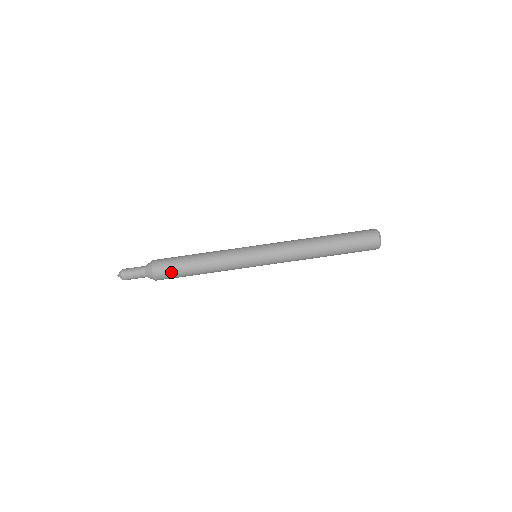
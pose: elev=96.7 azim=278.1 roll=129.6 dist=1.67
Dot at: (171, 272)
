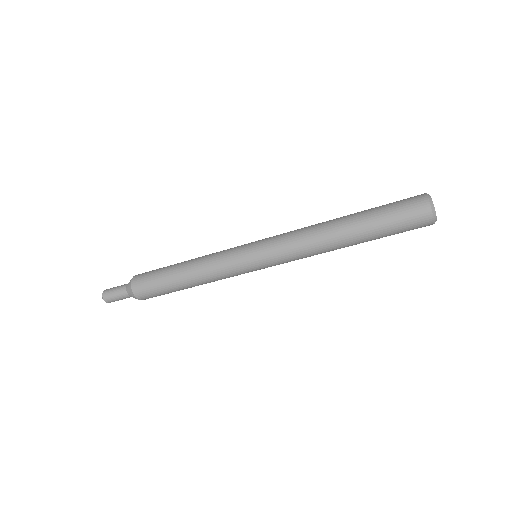
Dot at: (158, 295)
